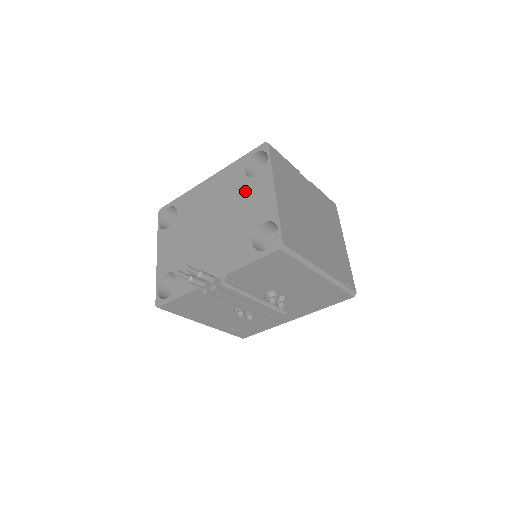
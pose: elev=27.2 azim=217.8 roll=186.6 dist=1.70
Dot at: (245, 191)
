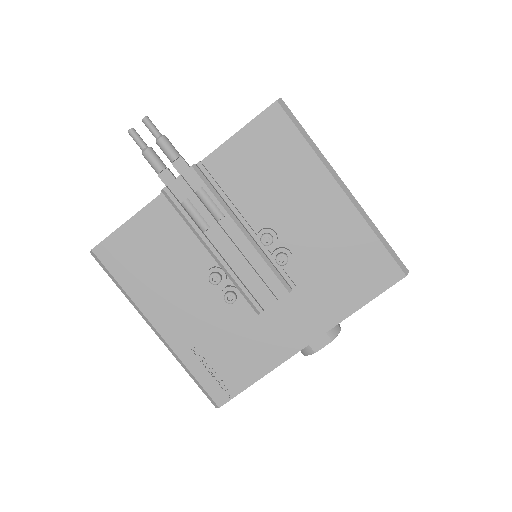
Dot at: occluded
